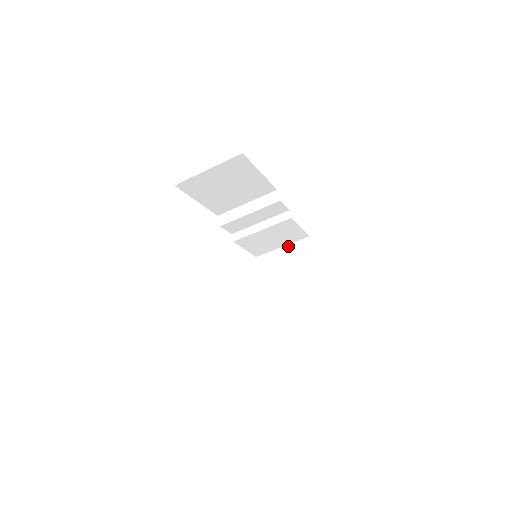
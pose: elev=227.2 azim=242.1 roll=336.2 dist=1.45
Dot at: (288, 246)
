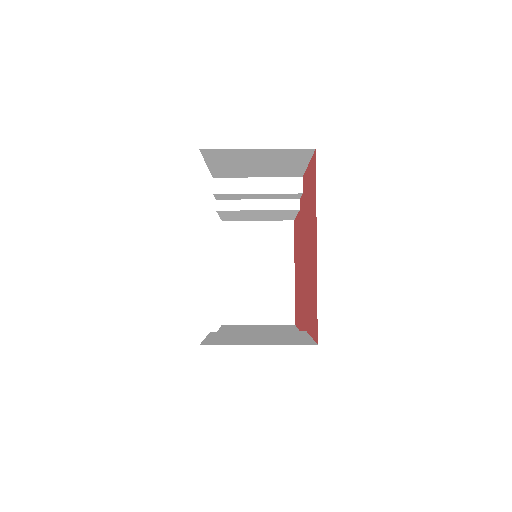
Dot at: (265, 222)
